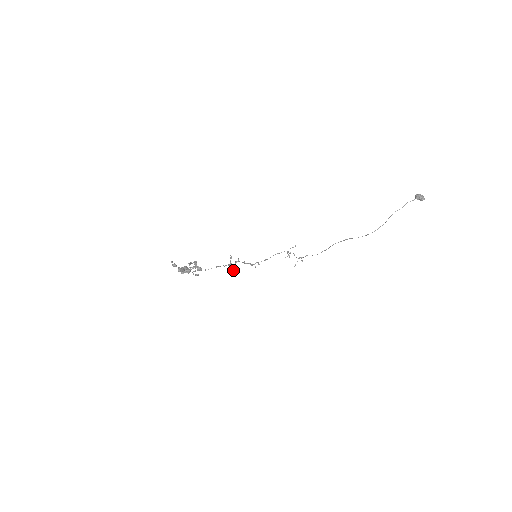
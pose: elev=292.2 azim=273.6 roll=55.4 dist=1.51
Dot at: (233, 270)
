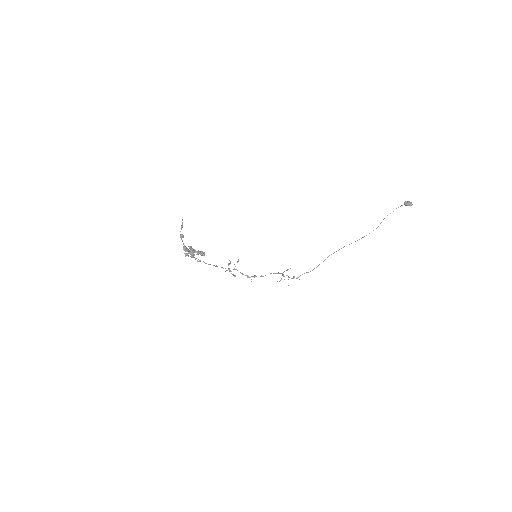
Dot at: occluded
